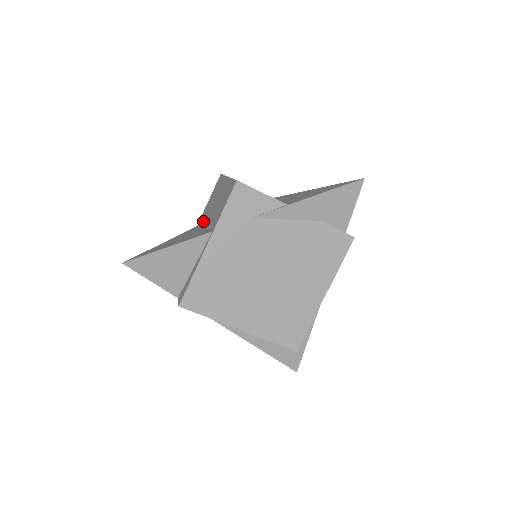
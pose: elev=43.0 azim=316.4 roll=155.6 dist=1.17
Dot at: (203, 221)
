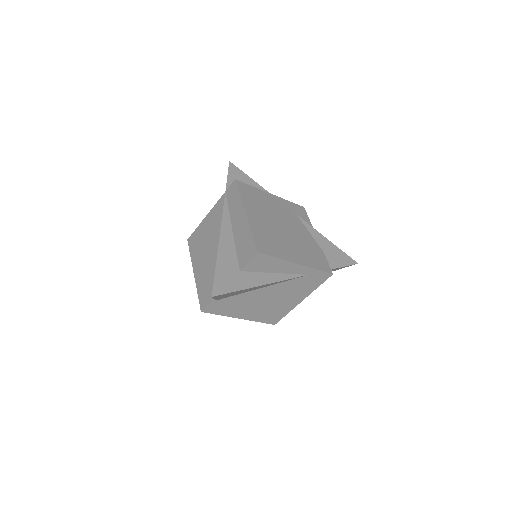
Dot at: occluded
